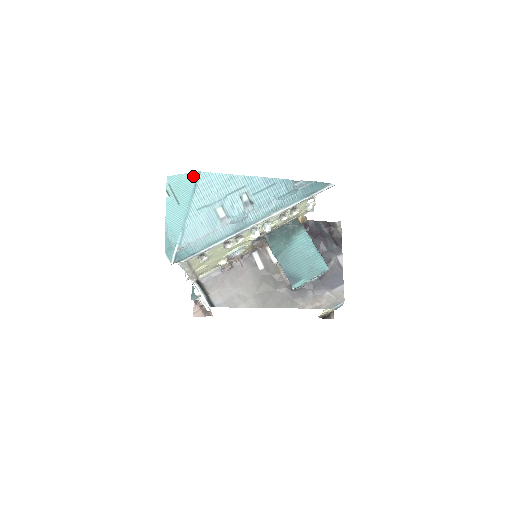
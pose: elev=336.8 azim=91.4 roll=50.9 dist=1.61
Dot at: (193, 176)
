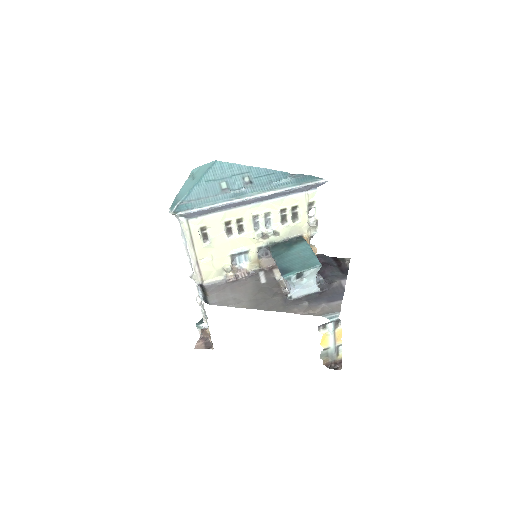
Dot at: (210, 163)
